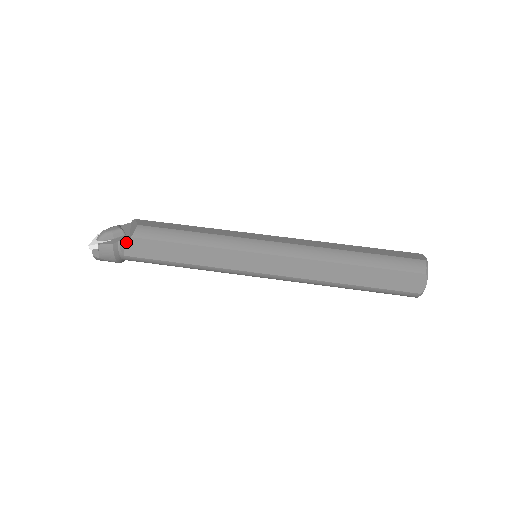
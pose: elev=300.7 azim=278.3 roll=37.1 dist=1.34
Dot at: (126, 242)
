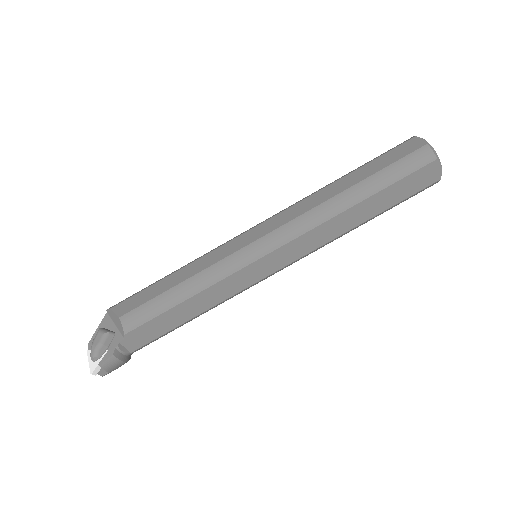
Dot at: (123, 342)
